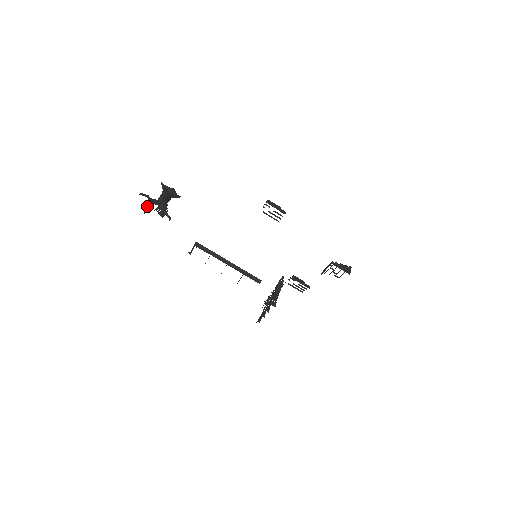
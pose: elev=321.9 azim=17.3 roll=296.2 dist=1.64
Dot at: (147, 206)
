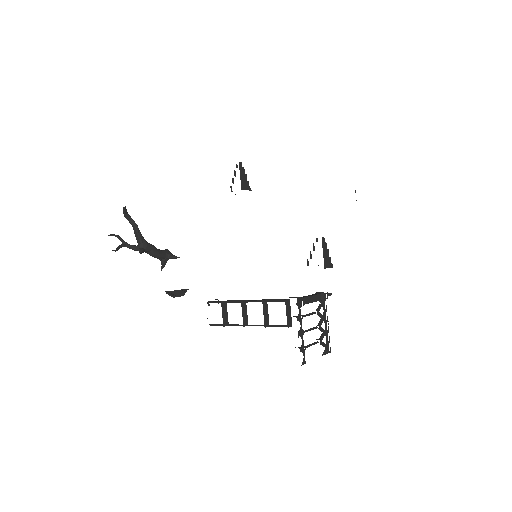
Dot at: (119, 246)
